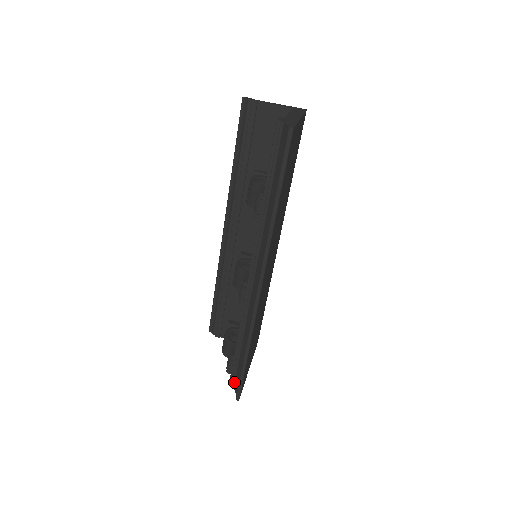
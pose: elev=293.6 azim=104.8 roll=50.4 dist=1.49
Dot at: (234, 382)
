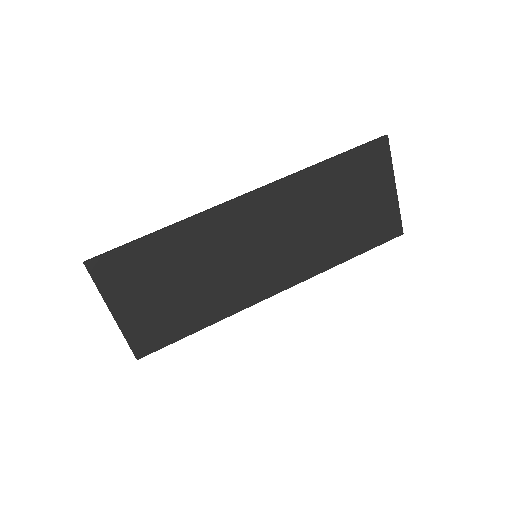
Dot at: occluded
